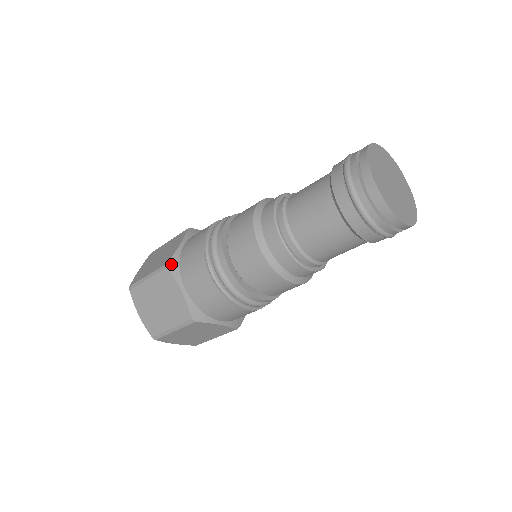
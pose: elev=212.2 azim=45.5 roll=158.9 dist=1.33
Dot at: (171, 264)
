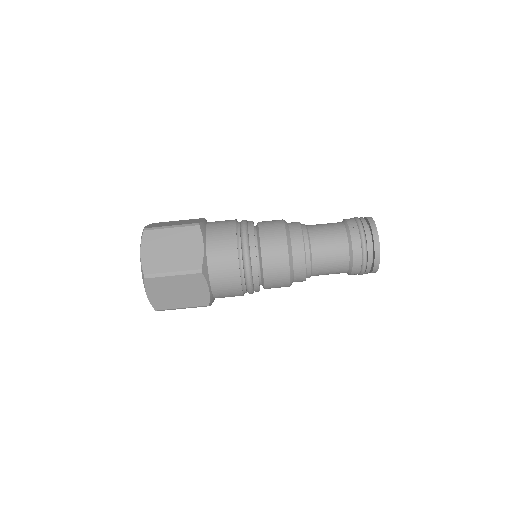
Dot at: (202, 225)
